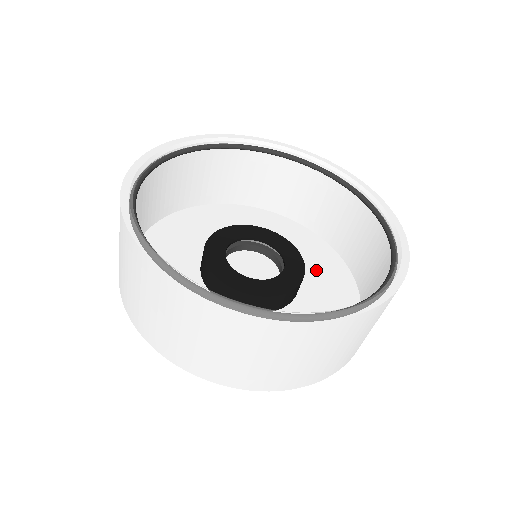
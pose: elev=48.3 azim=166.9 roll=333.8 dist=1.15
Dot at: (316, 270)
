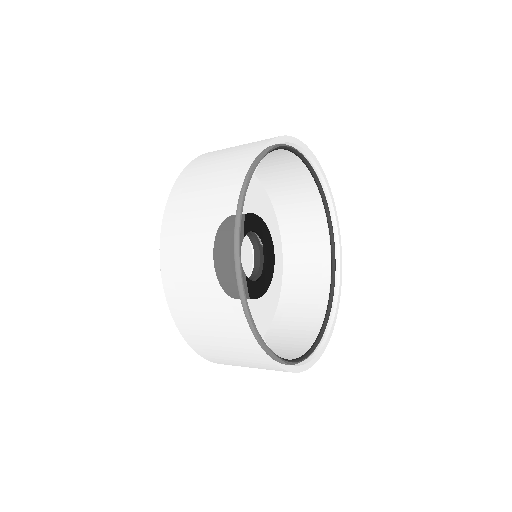
Dot at: occluded
